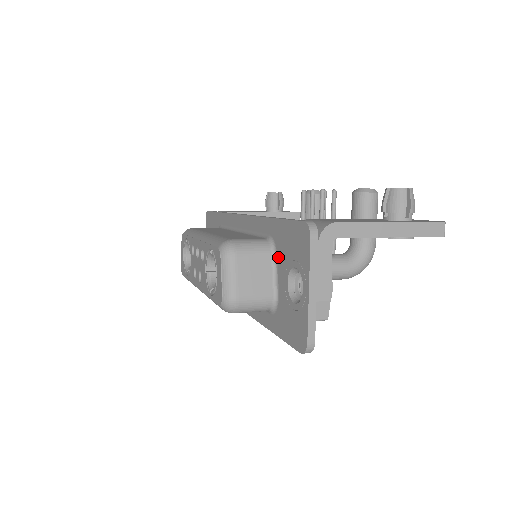
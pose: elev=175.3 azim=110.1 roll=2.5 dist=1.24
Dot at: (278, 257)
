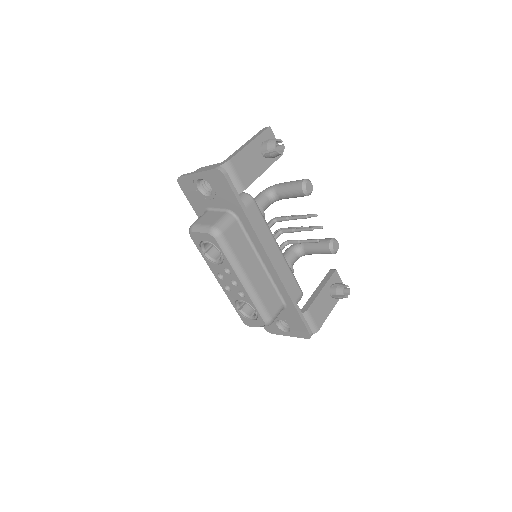
Dot at: (283, 312)
